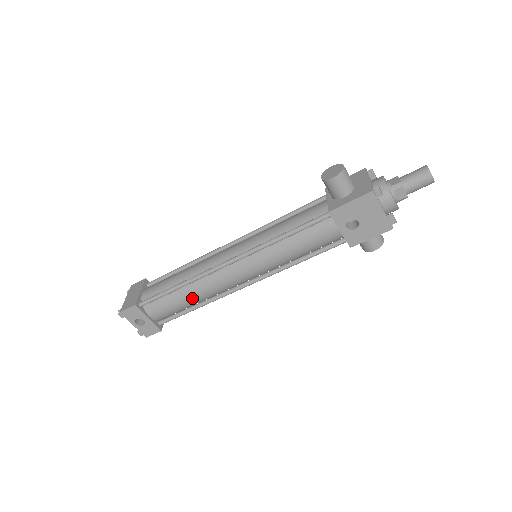
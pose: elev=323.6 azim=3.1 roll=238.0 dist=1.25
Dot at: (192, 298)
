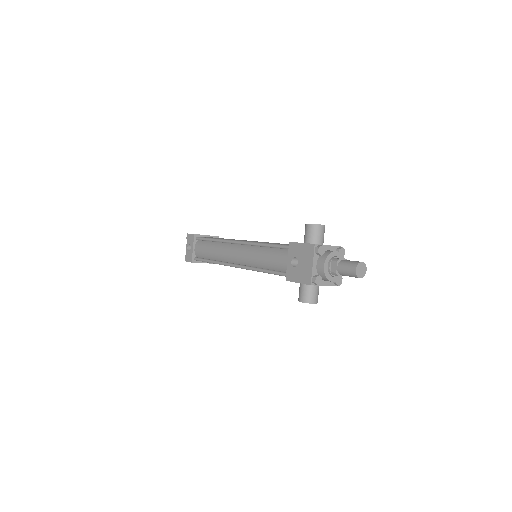
Dot at: (213, 252)
